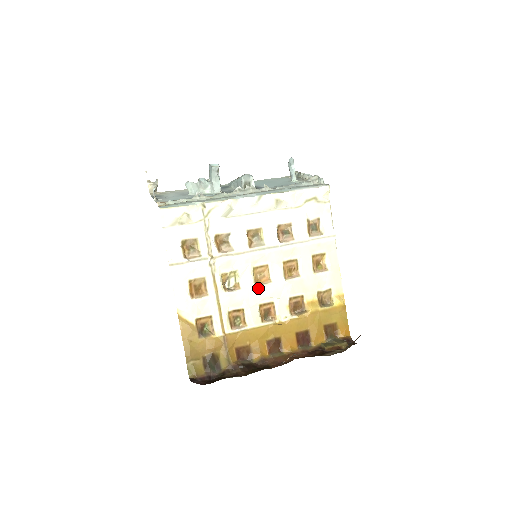
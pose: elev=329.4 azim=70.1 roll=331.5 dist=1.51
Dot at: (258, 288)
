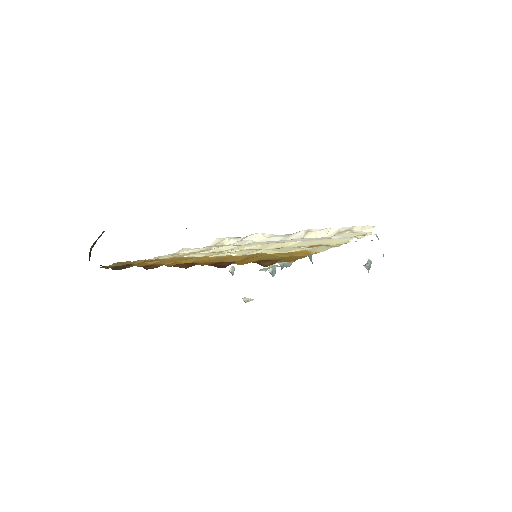
Dot at: occluded
